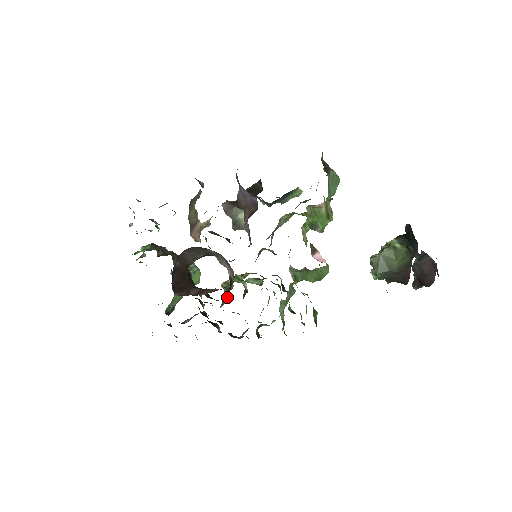
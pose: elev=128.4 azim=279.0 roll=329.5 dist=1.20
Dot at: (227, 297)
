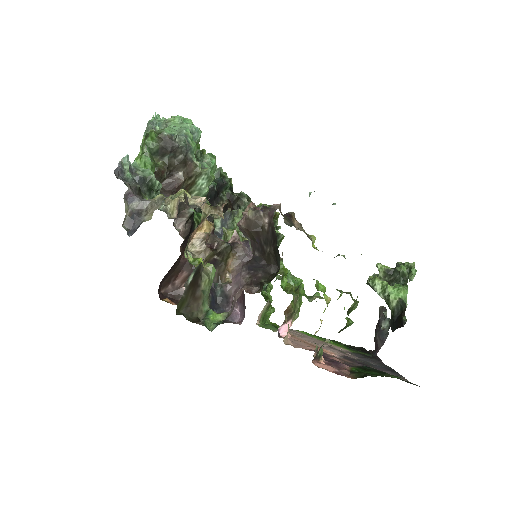
Dot at: occluded
